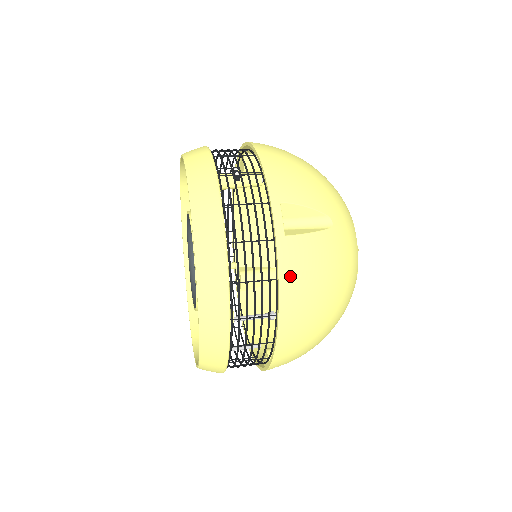
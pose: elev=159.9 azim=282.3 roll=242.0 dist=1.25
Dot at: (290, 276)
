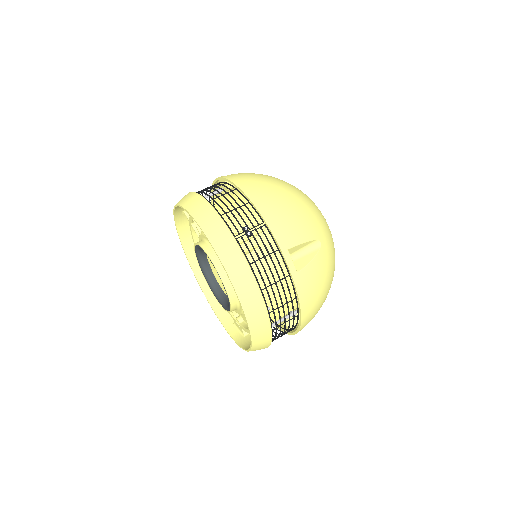
Dot at: (305, 295)
